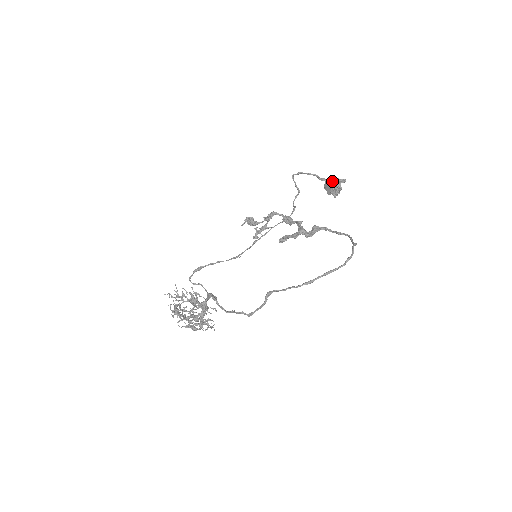
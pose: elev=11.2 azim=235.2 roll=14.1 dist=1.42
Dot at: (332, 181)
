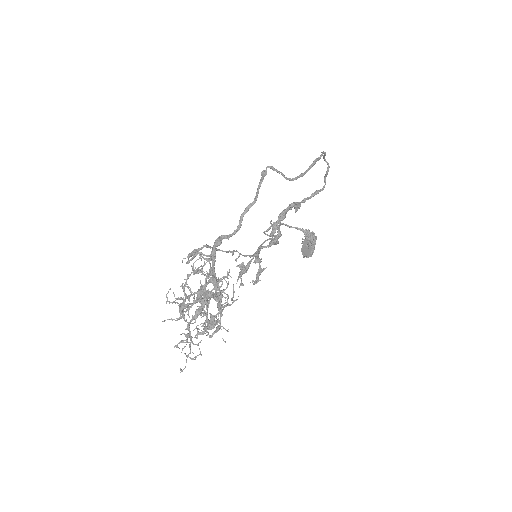
Dot at: occluded
